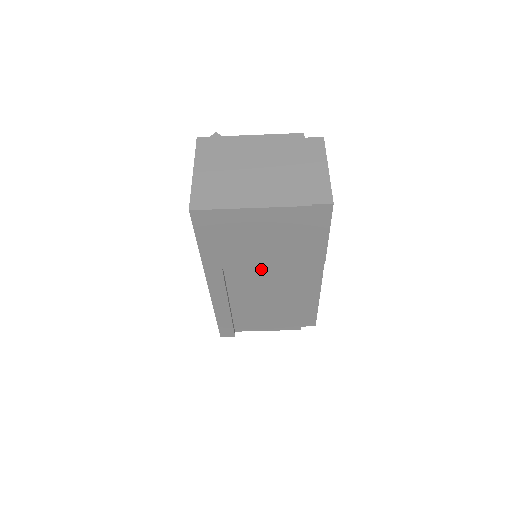
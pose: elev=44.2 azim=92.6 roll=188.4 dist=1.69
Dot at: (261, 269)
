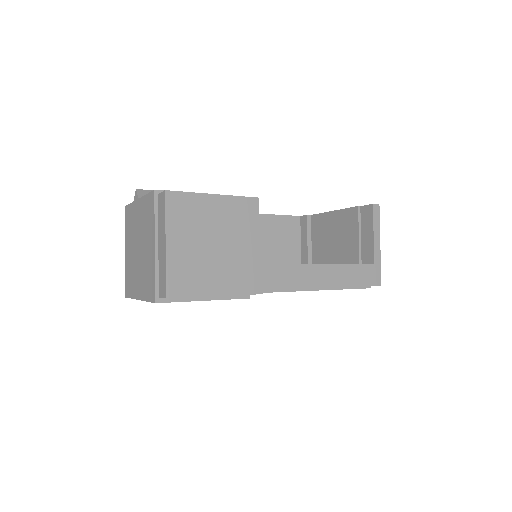
Dot at: occluded
